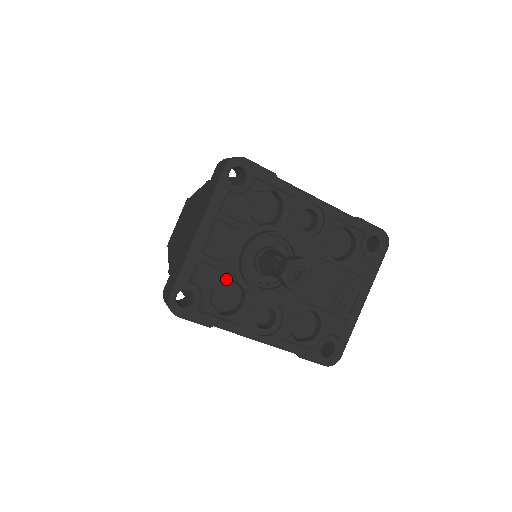
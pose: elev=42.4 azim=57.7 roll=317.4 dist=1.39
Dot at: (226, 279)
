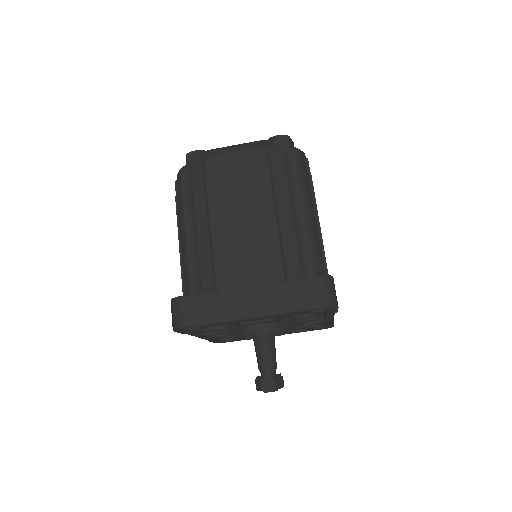
Dot at: occluded
